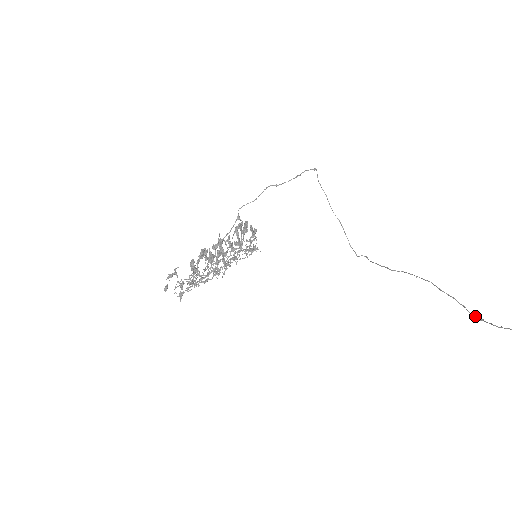
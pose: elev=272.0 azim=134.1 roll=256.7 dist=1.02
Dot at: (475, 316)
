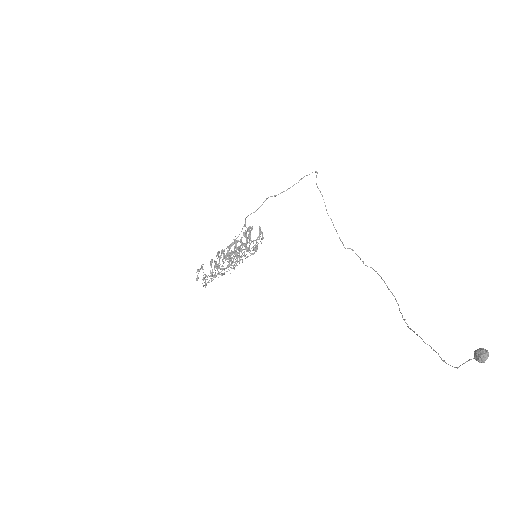
Dot at: (402, 315)
